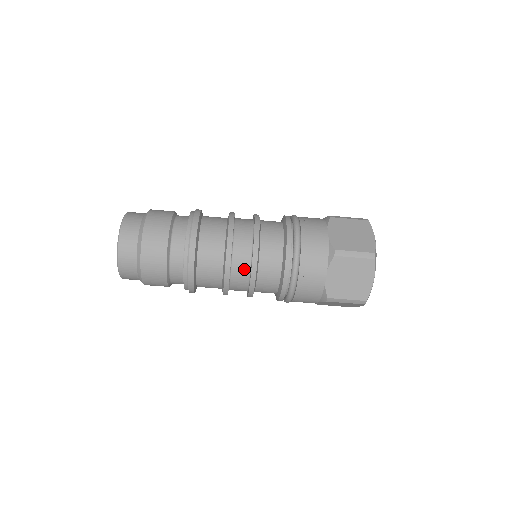
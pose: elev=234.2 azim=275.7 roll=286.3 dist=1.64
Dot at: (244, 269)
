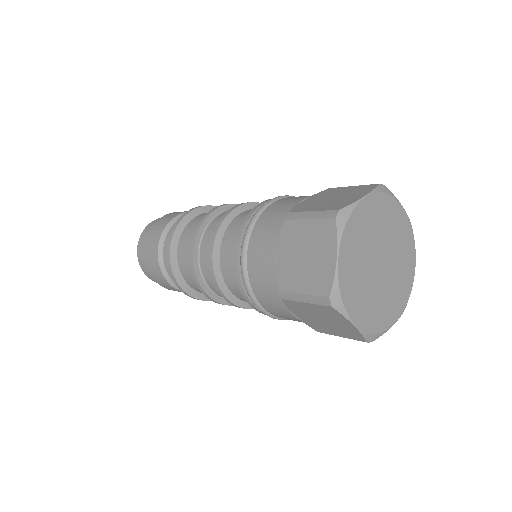
Dot at: occluded
